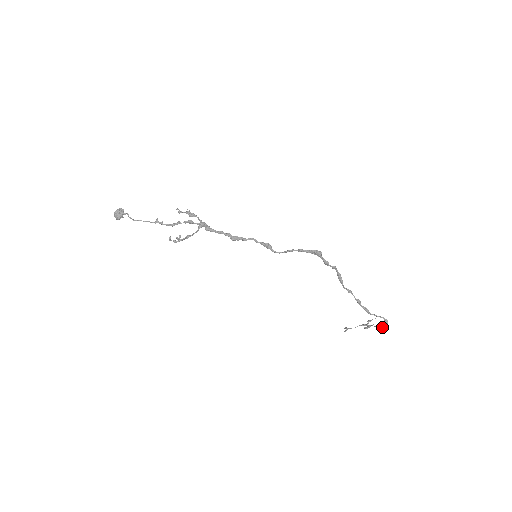
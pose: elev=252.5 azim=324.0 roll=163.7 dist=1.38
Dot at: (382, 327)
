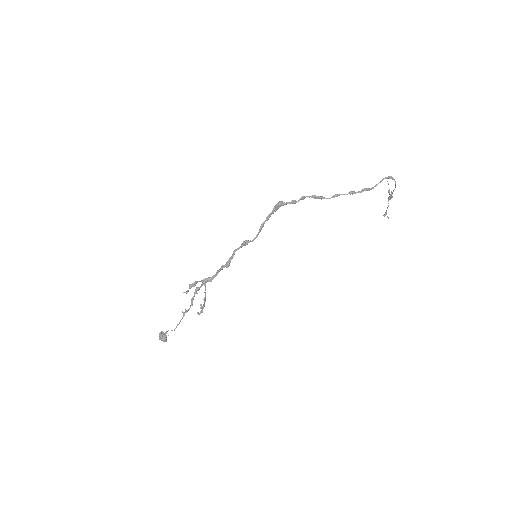
Dot at: (395, 184)
